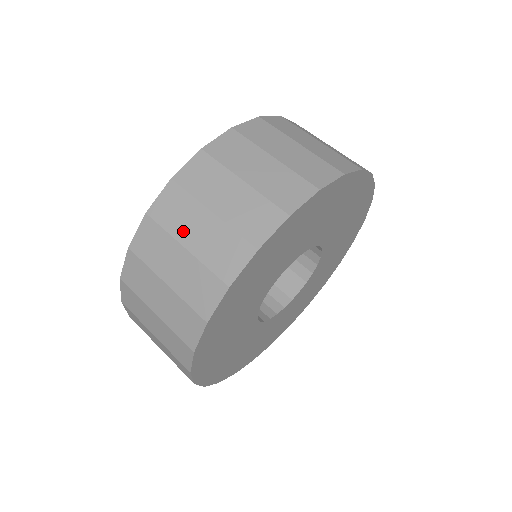
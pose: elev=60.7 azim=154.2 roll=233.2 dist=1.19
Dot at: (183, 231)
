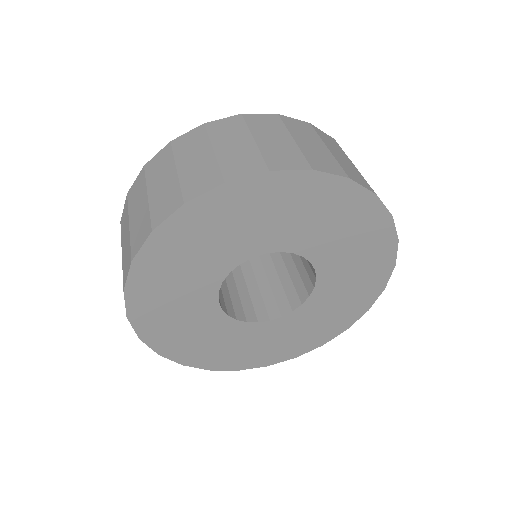
Dot at: occluded
